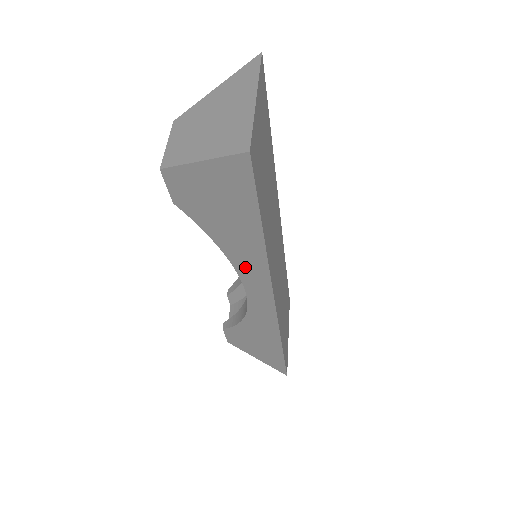
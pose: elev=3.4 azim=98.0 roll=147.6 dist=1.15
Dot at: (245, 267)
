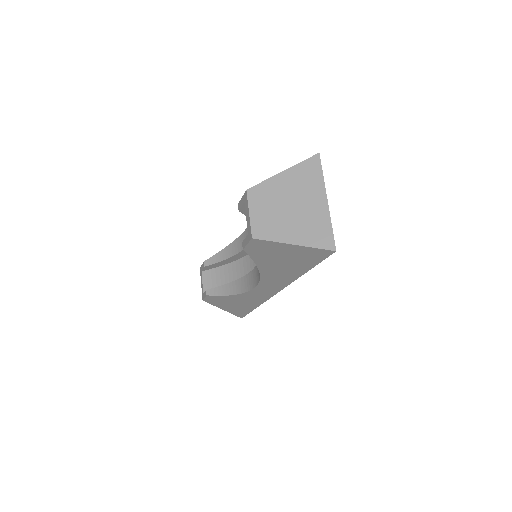
Dot at: (271, 279)
